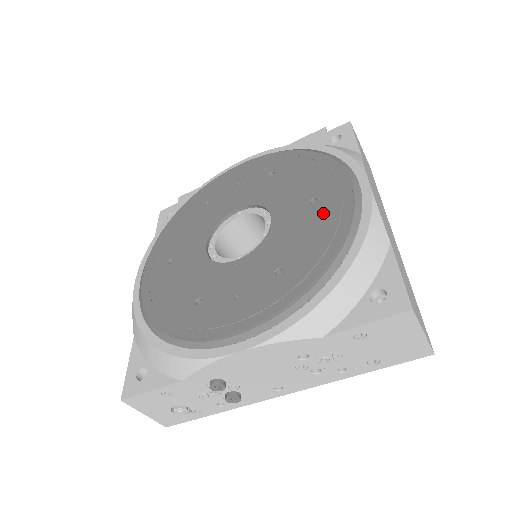
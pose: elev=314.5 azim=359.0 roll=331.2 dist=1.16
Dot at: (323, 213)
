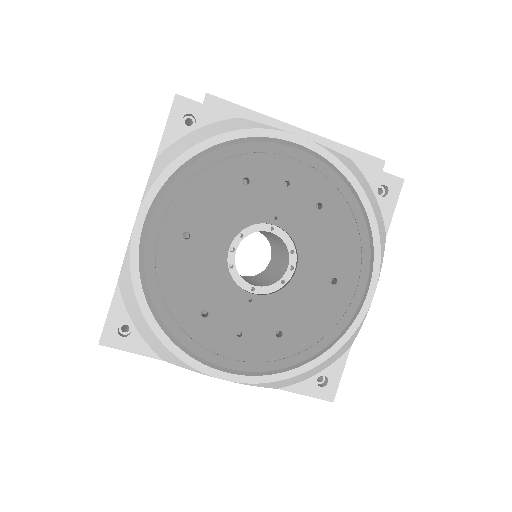
Dot at: (334, 303)
